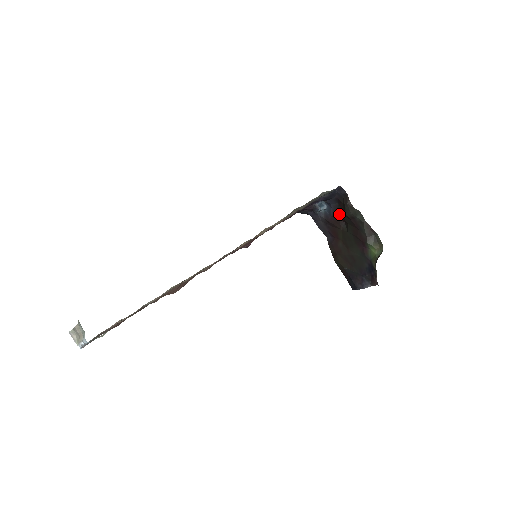
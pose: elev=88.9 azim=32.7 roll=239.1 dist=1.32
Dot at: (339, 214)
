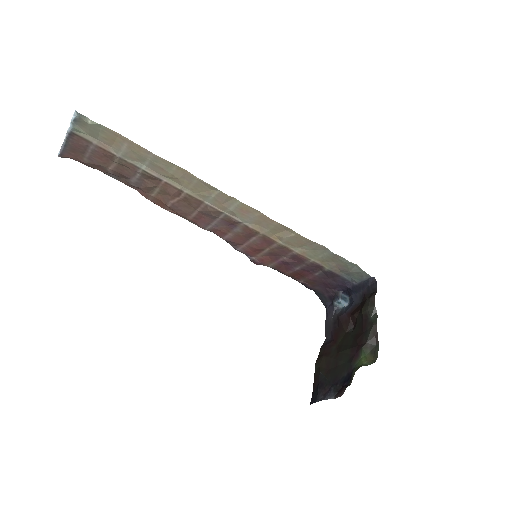
Dot at: (355, 312)
